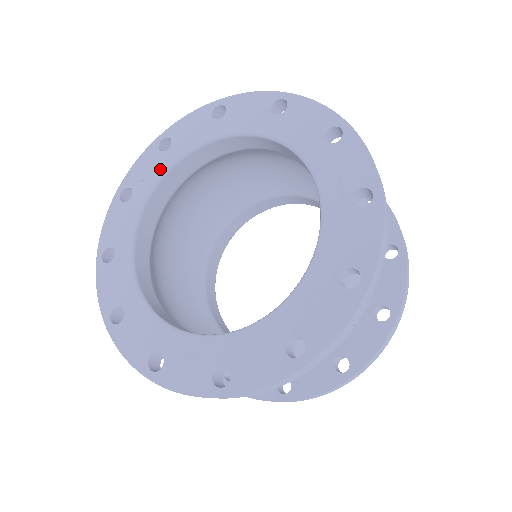
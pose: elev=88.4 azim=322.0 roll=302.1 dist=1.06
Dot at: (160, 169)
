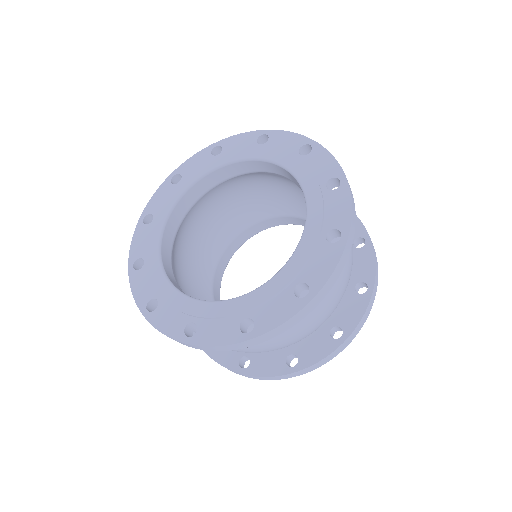
Dot at: (175, 195)
